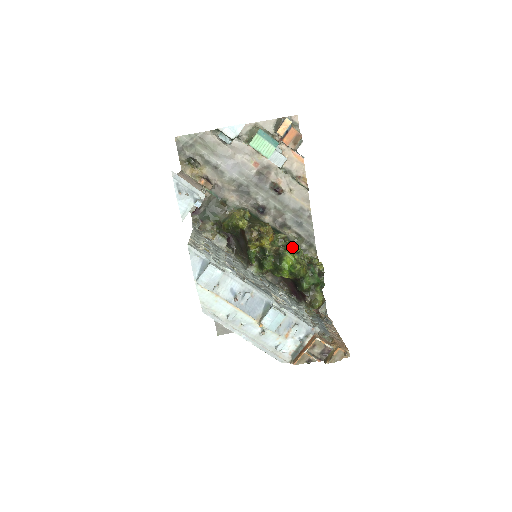
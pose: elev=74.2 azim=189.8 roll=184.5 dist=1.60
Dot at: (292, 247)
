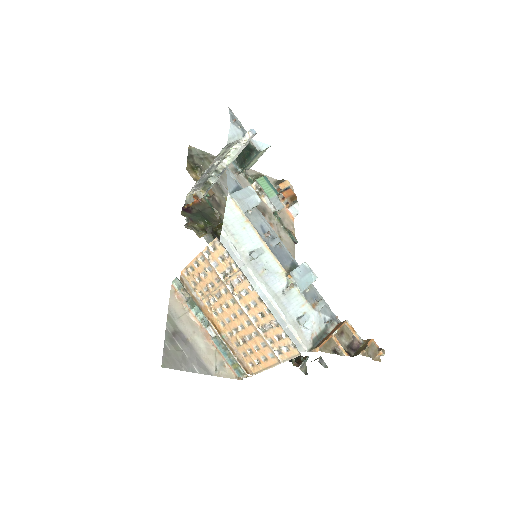
Dot at: occluded
